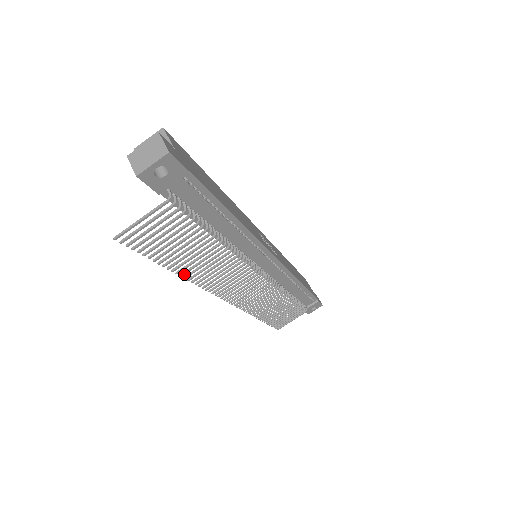
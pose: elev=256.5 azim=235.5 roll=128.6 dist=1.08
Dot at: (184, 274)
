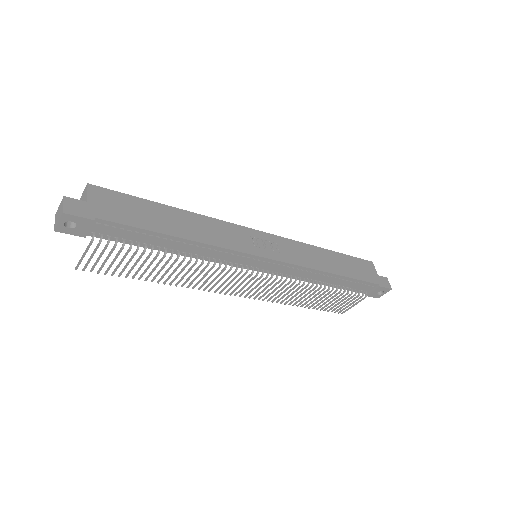
Dot at: (165, 282)
